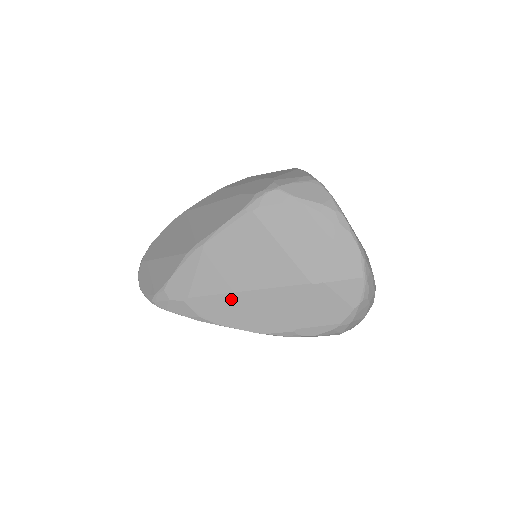
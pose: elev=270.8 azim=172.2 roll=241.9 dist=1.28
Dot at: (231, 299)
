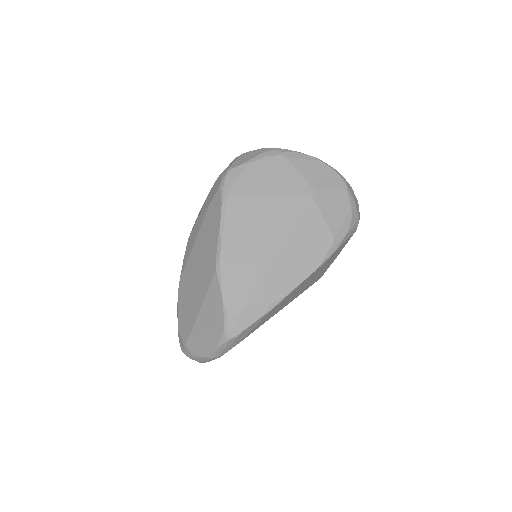
Dot at: (276, 264)
